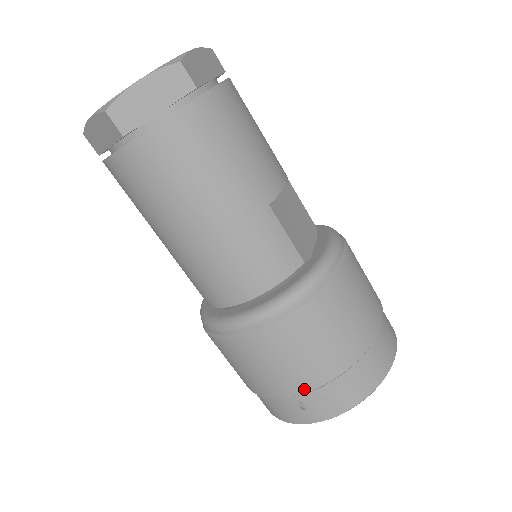
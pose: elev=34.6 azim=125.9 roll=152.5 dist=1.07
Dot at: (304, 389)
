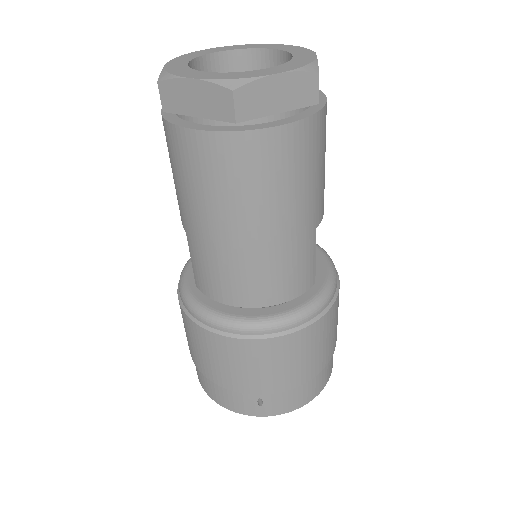
Dot at: (273, 390)
